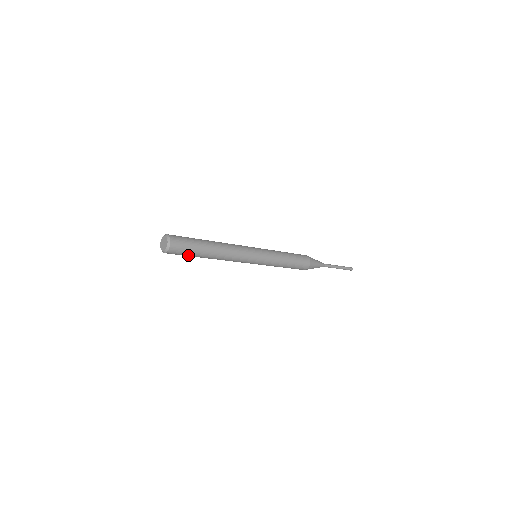
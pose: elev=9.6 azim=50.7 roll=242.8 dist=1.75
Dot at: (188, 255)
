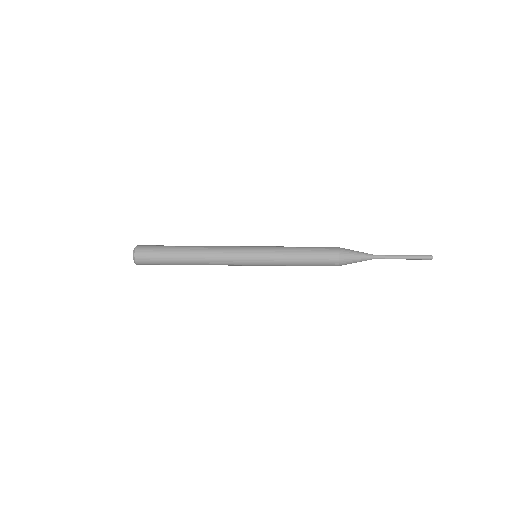
Dot at: (162, 263)
